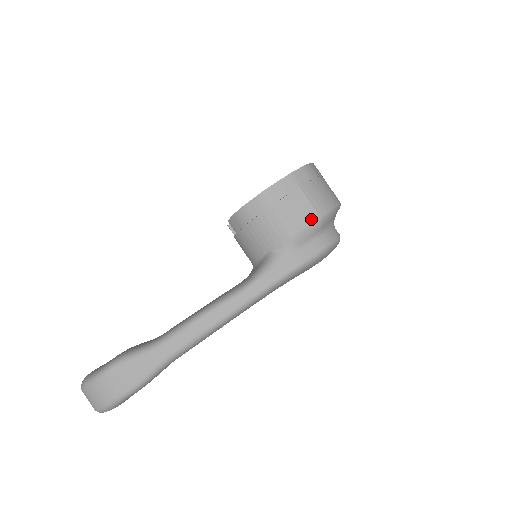
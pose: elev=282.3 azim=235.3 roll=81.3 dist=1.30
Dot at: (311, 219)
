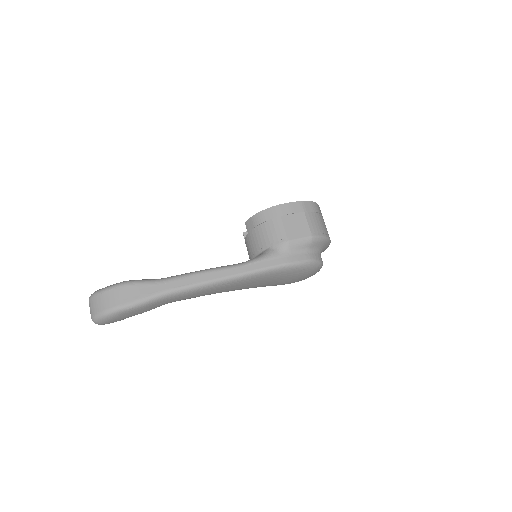
Dot at: (305, 235)
